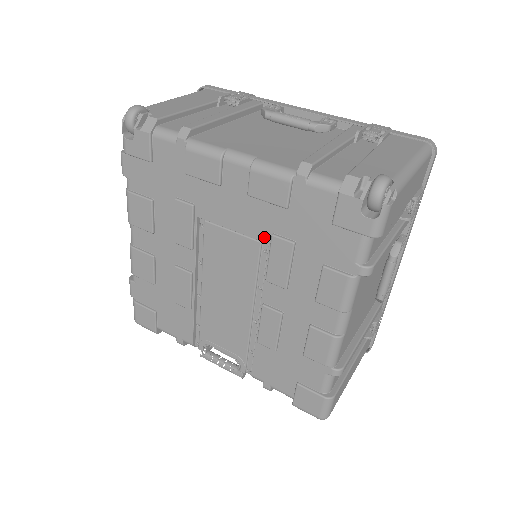
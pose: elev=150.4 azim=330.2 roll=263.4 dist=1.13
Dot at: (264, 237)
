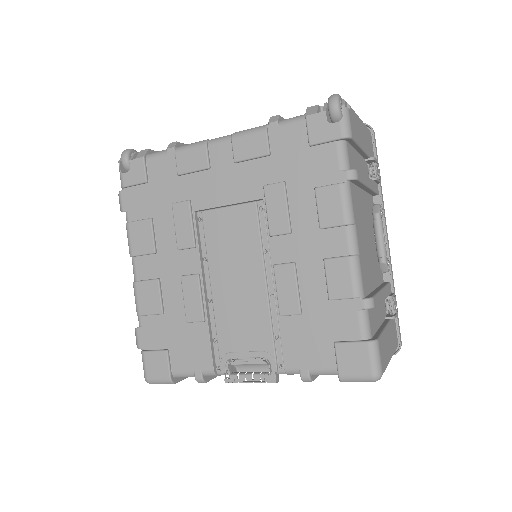
Dot at: (257, 194)
